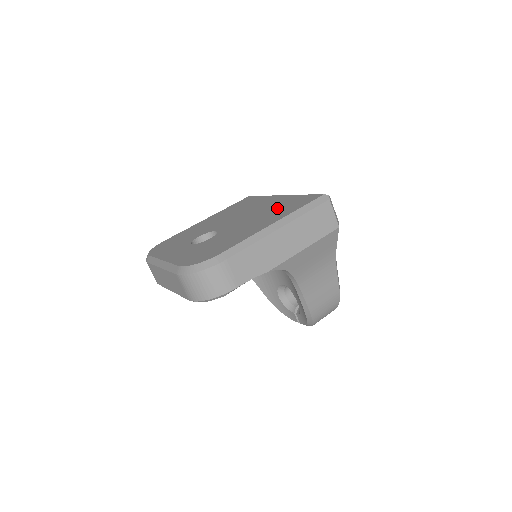
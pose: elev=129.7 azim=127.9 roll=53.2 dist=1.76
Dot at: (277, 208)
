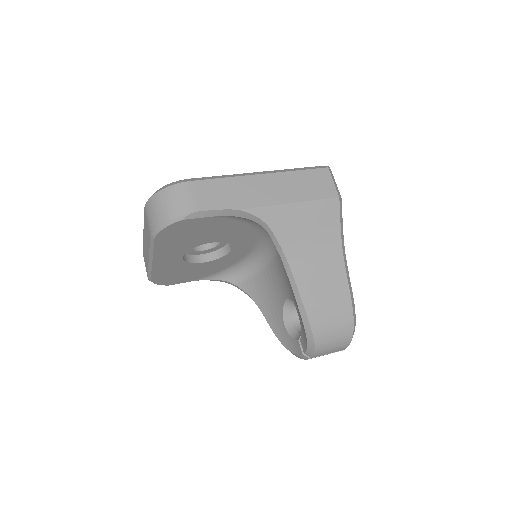
Dot at: occluded
